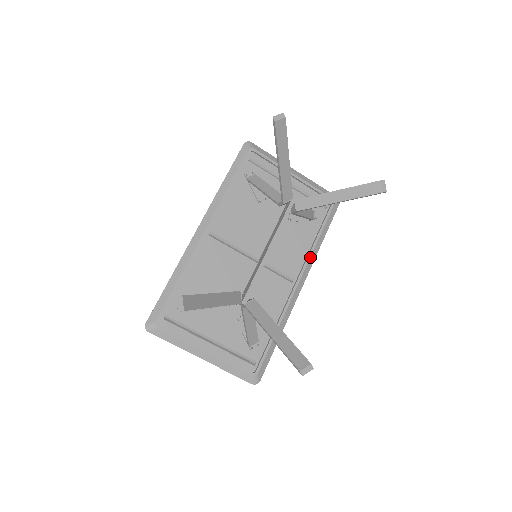
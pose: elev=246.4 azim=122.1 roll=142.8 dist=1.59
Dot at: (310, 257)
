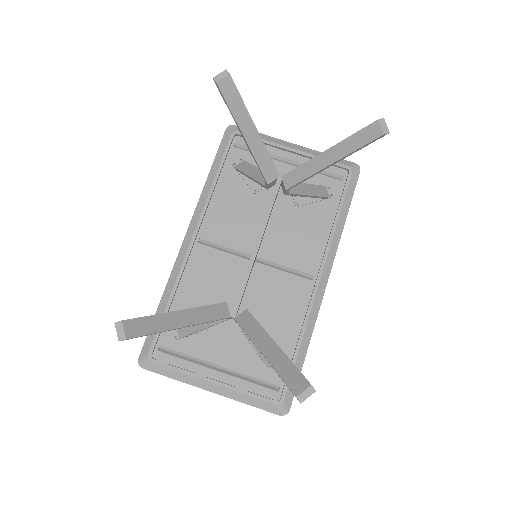
Dot at: (330, 244)
